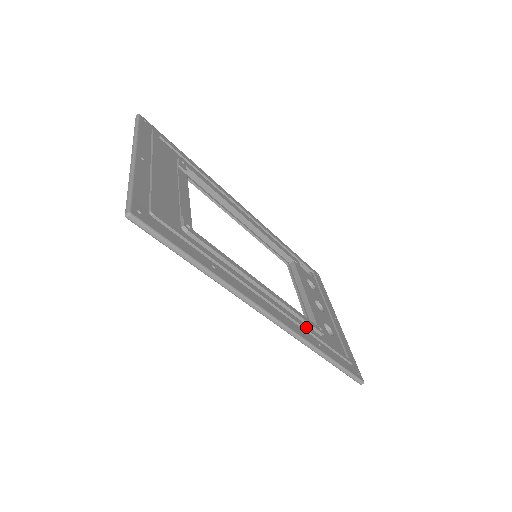
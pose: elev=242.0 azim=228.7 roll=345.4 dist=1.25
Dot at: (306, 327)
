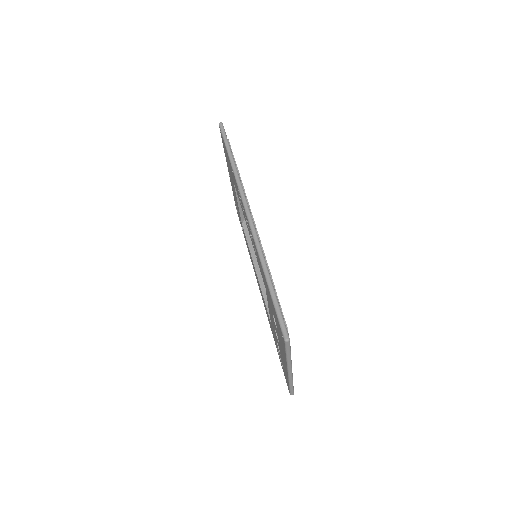
Dot at: (265, 258)
